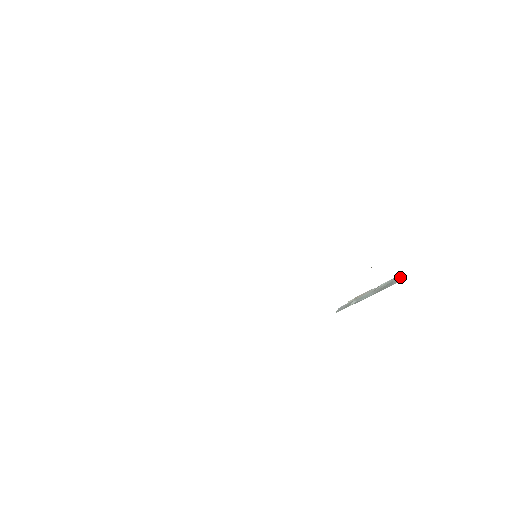
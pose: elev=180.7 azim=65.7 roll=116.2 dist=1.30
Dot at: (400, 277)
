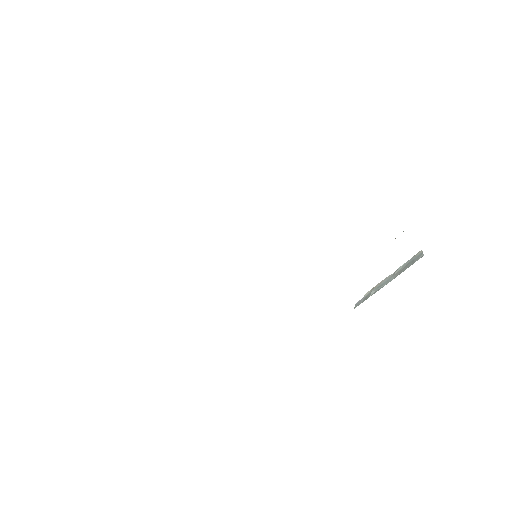
Dot at: (421, 253)
